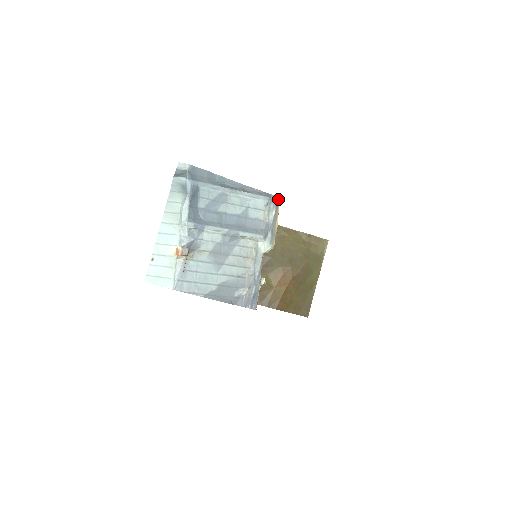
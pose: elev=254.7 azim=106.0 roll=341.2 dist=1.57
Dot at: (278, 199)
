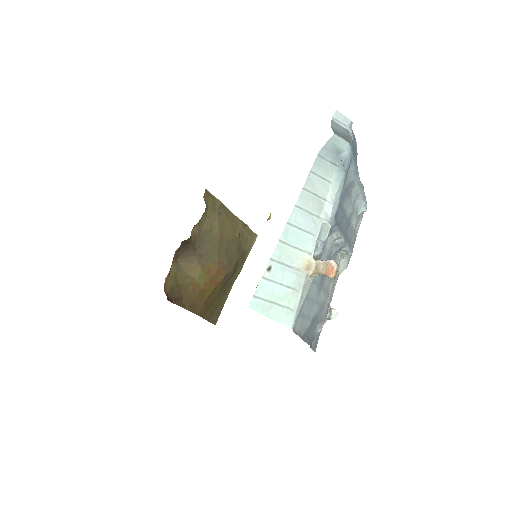
Dot at: occluded
